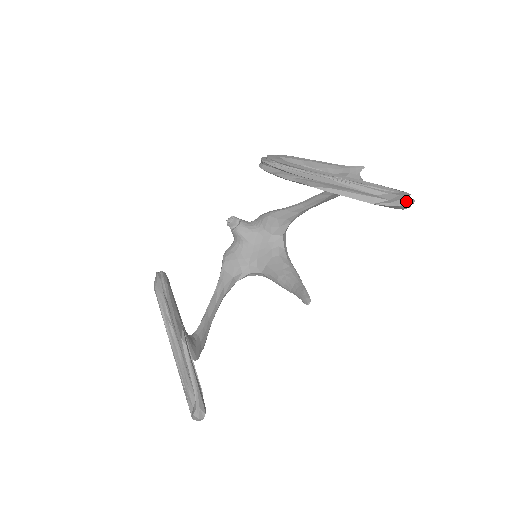
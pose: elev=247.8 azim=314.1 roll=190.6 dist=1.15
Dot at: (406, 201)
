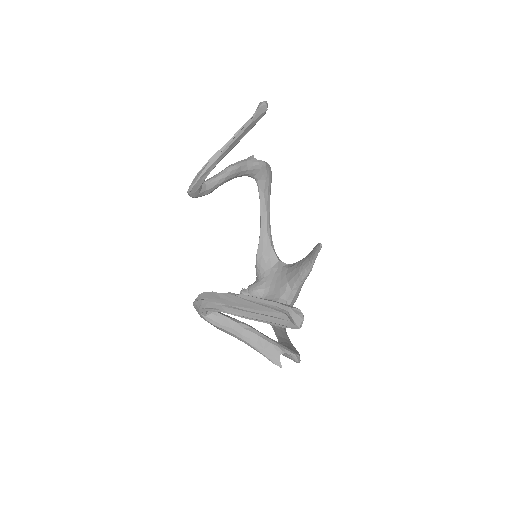
Dot at: (260, 103)
